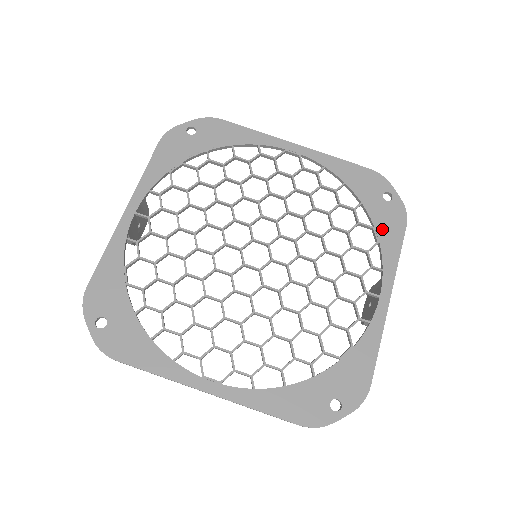
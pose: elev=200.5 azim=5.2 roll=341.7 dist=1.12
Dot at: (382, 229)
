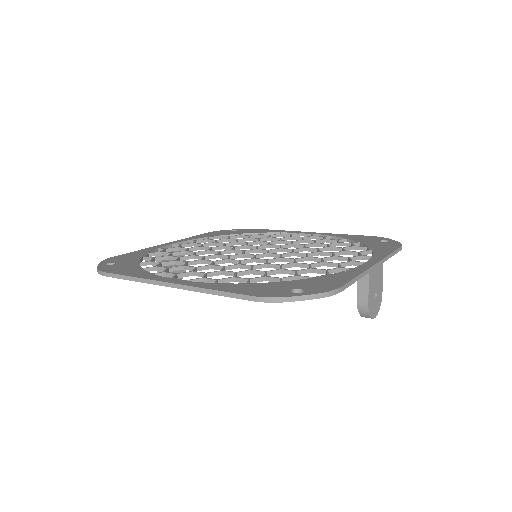
Dot at: (376, 247)
